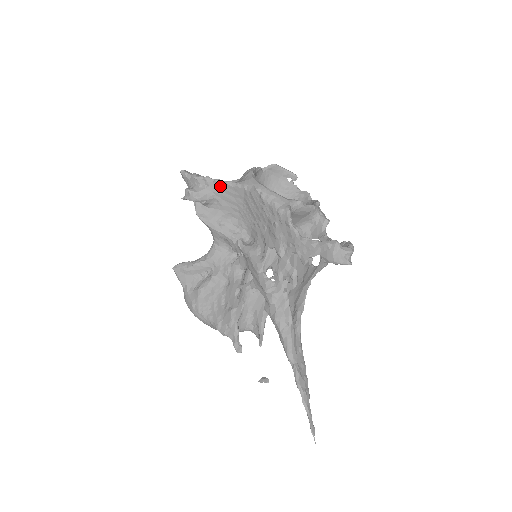
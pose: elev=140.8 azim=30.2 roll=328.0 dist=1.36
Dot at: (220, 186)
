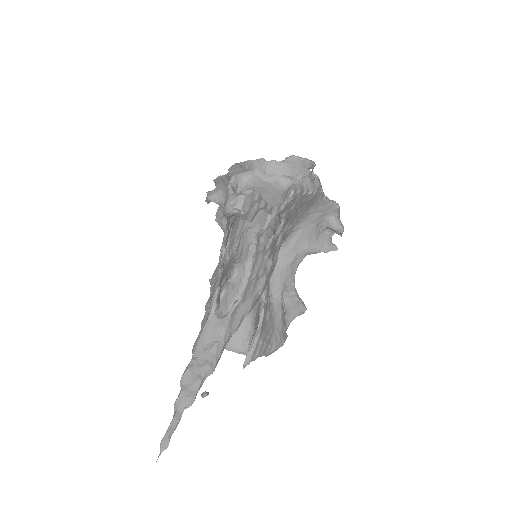
Dot at: (223, 181)
